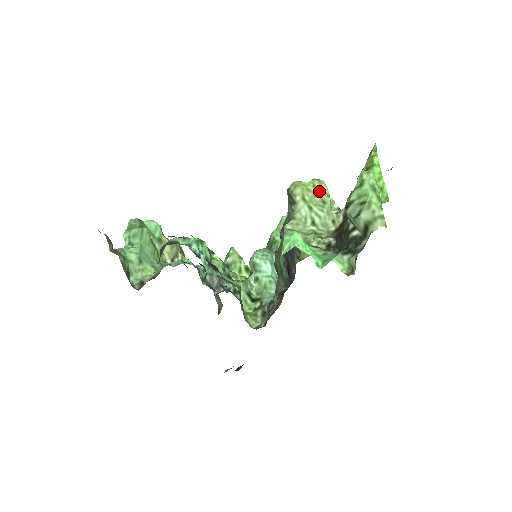
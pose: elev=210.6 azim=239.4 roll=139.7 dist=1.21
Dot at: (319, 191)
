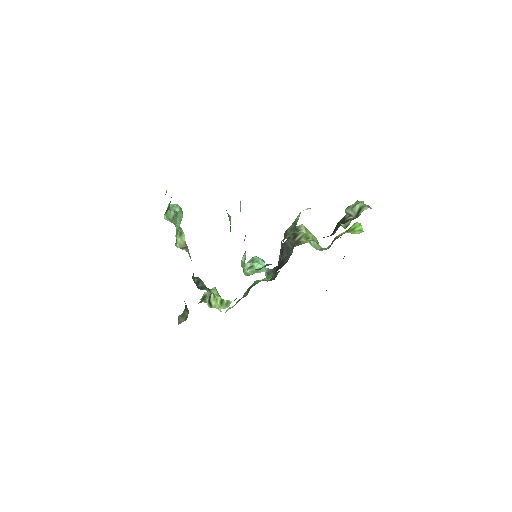
Dot at: (313, 238)
